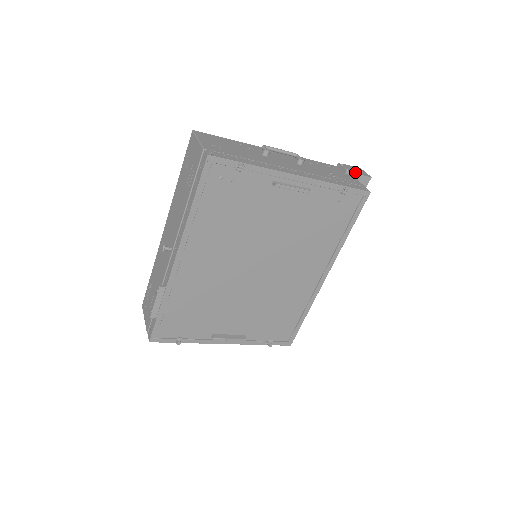
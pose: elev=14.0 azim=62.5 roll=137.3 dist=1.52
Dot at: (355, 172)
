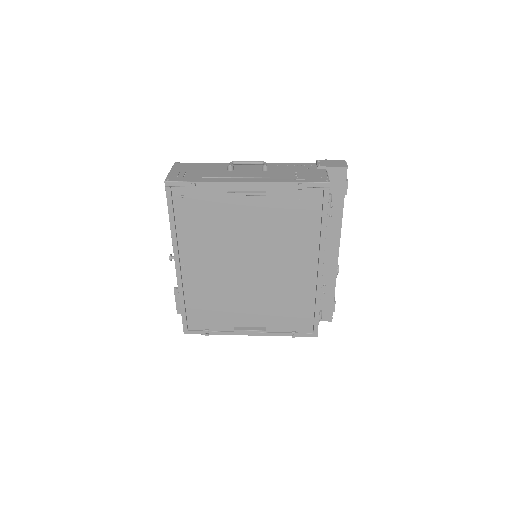
Dot at: (328, 165)
